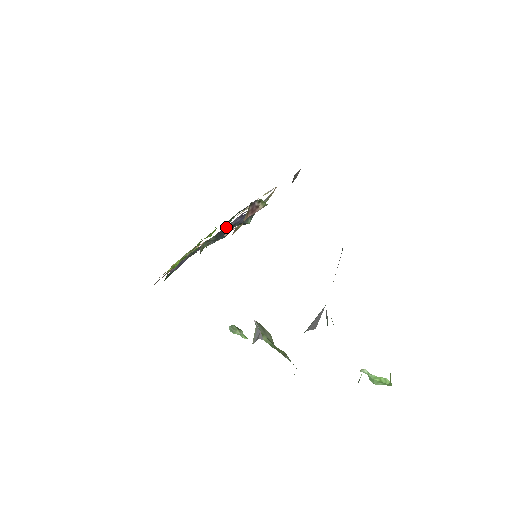
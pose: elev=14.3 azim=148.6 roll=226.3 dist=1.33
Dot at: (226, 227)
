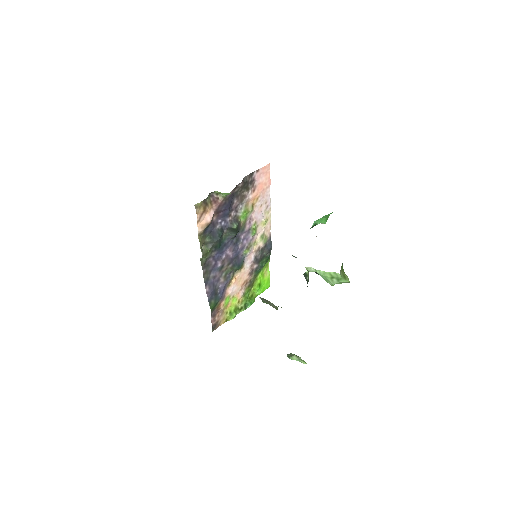
Dot at: (214, 228)
